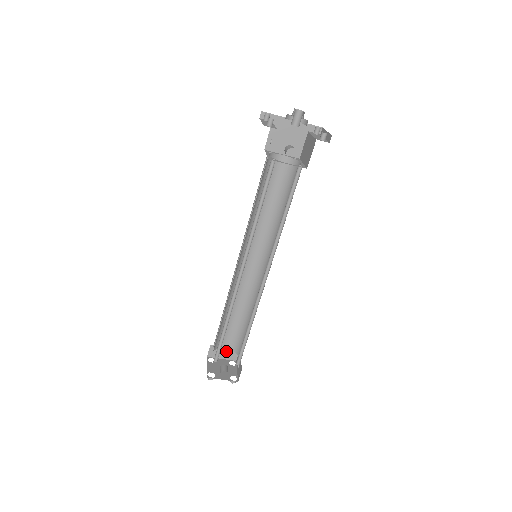
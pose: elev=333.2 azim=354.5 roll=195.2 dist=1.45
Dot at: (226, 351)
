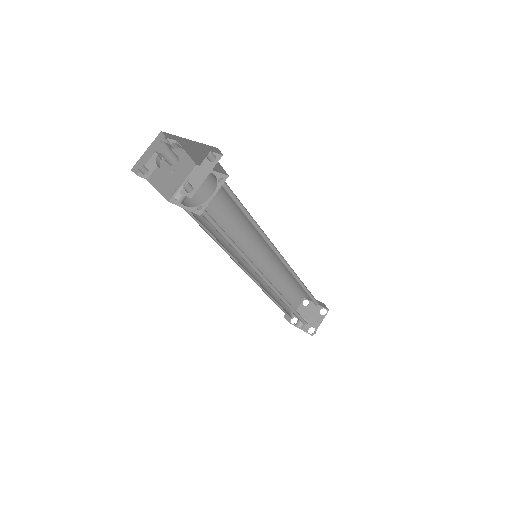
Dot at: occluded
